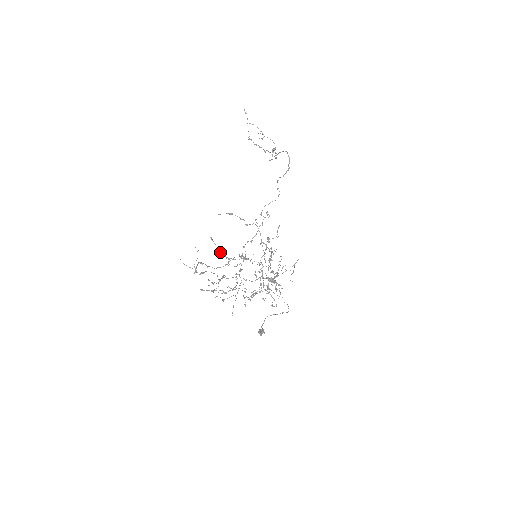
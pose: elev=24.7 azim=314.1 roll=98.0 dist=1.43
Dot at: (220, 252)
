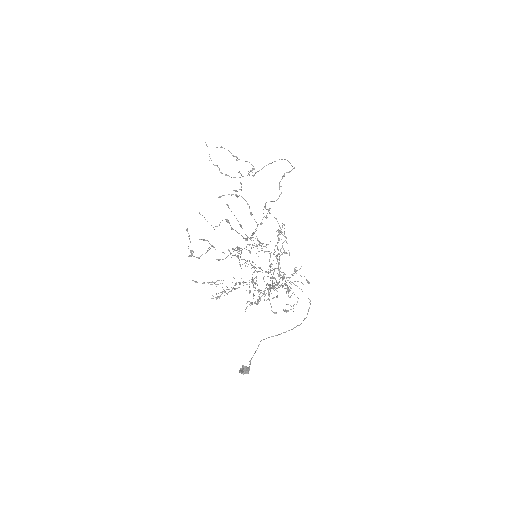
Dot at: occluded
